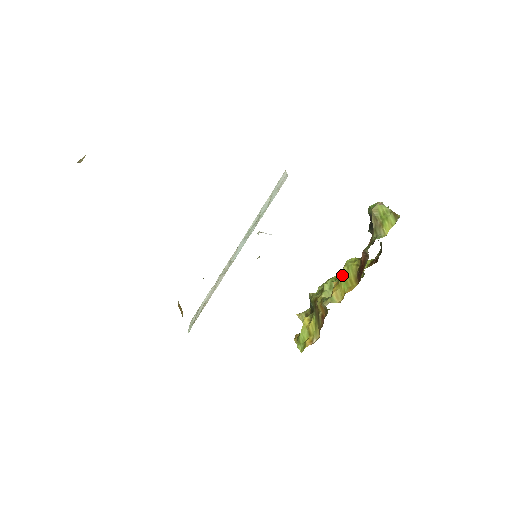
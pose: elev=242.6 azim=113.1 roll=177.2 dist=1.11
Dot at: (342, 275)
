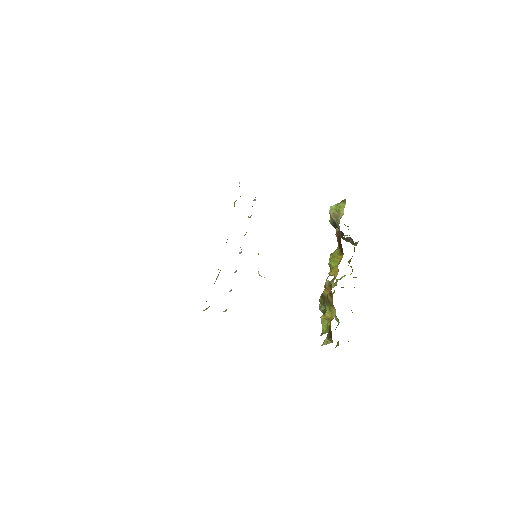
Dot at: (330, 261)
